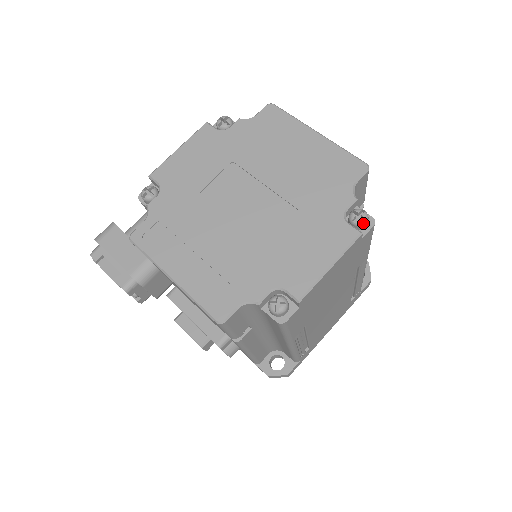
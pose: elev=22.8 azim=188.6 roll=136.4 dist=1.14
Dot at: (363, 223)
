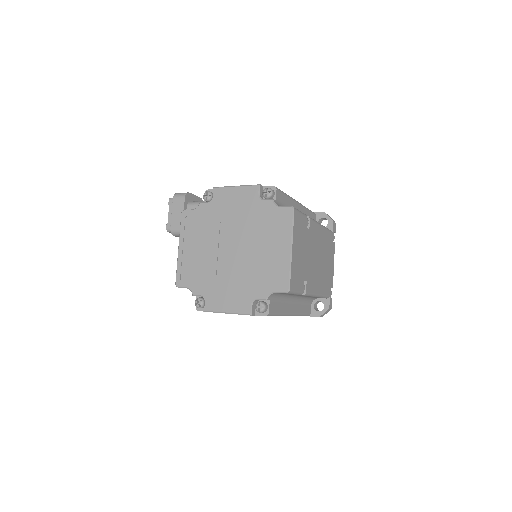
Dot at: occluded
